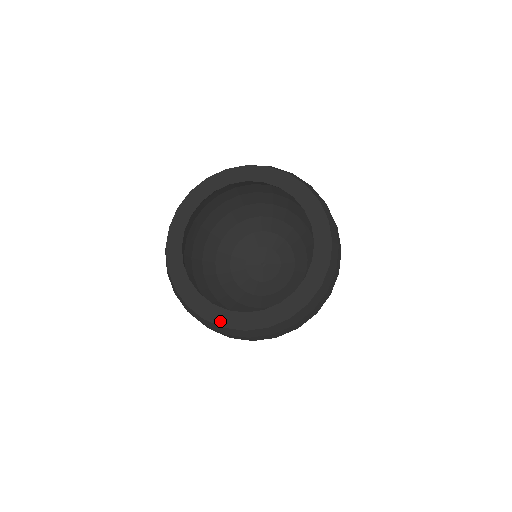
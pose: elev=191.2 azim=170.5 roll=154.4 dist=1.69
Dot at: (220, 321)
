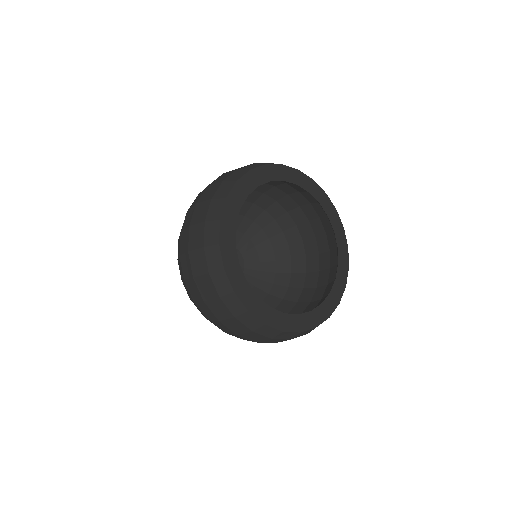
Dot at: (227, 261)
